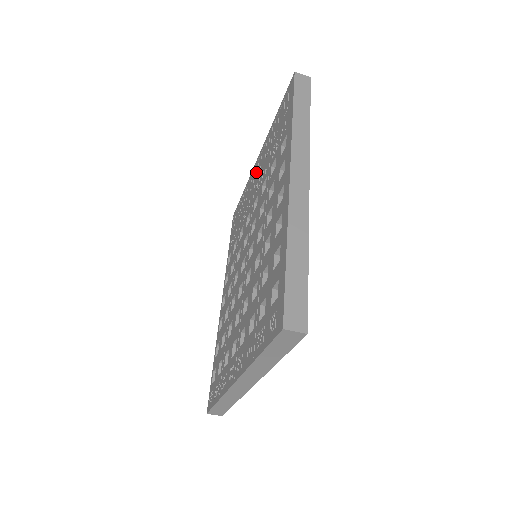
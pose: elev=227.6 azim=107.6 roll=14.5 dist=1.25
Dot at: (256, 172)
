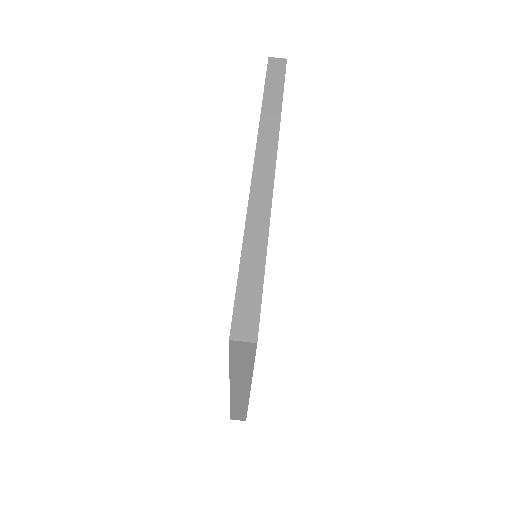
Dot at: occluded
